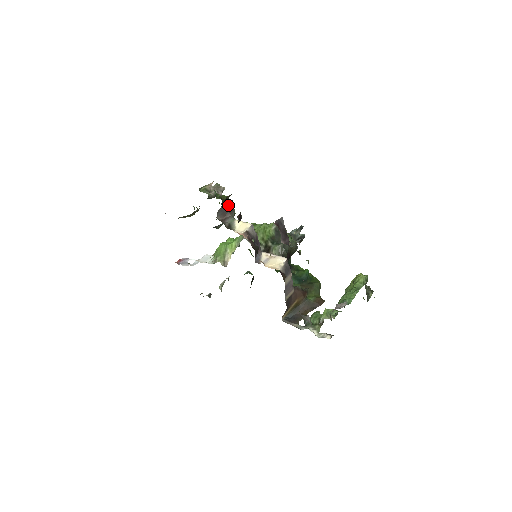
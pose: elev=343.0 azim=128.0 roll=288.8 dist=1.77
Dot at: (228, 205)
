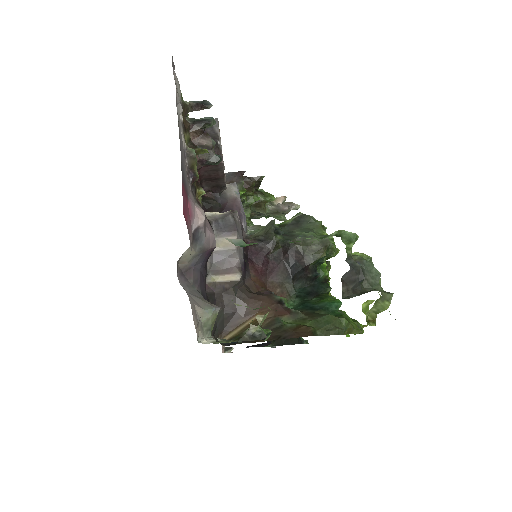
Dot at: (234, 174)
